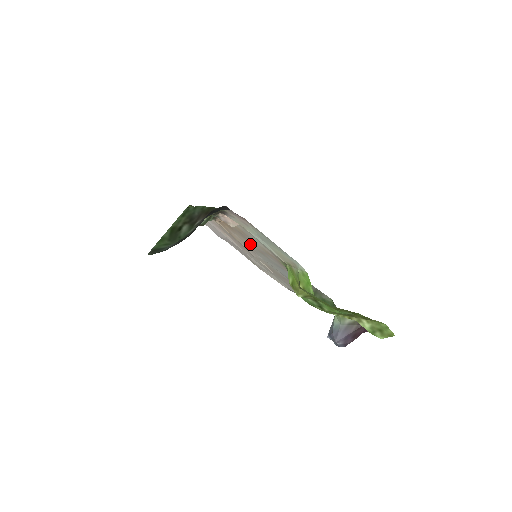
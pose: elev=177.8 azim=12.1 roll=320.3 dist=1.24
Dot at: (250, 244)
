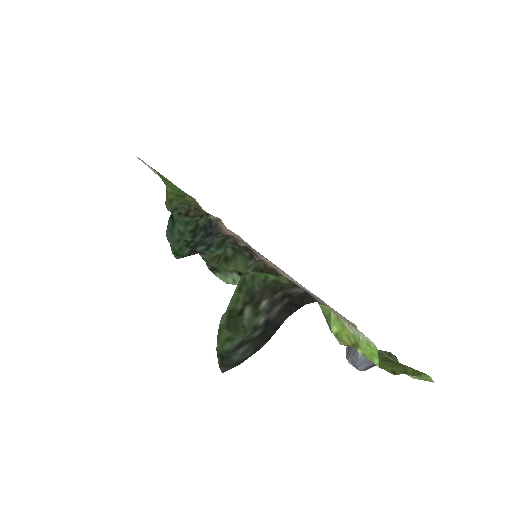
Dot at: occluded
